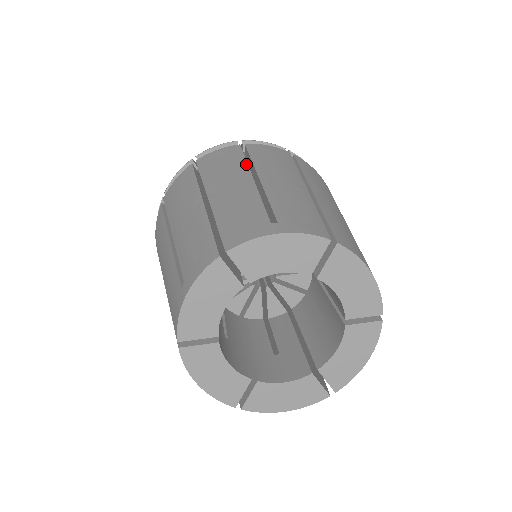
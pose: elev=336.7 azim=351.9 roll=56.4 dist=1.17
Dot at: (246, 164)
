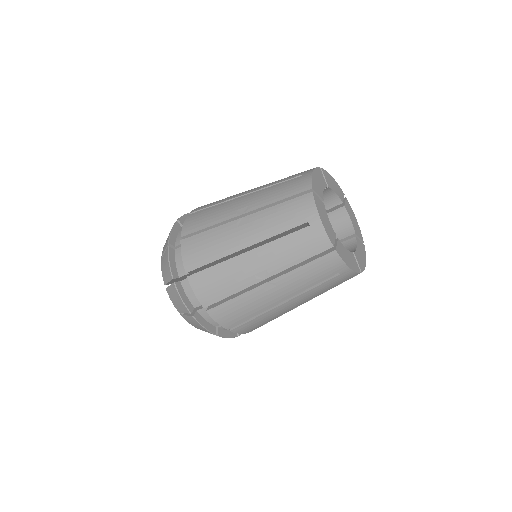
Dot at: occluded
